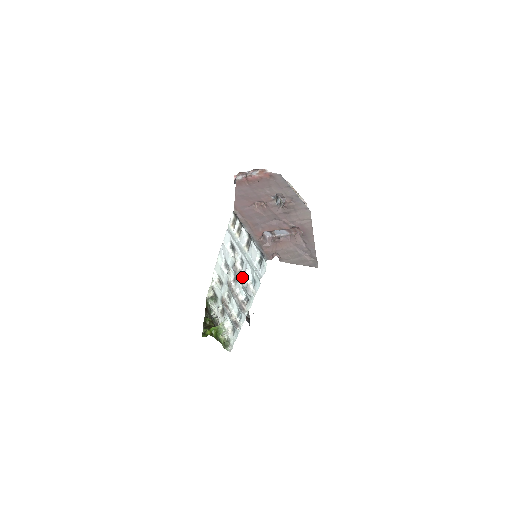
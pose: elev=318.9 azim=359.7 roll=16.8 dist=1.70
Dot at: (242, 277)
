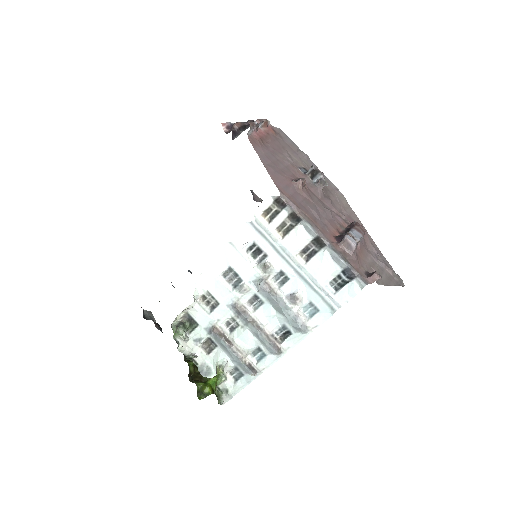
Dot at: (284, 302)
